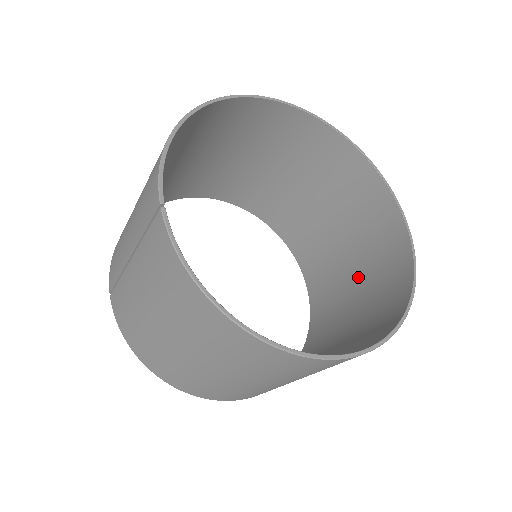
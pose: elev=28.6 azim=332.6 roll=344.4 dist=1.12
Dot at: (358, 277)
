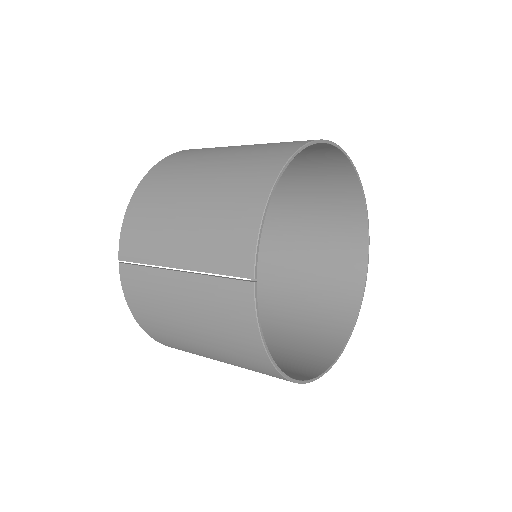
Dot at: (311, 270)
